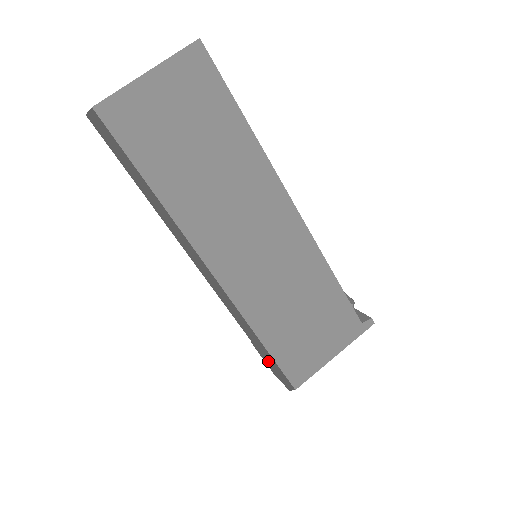
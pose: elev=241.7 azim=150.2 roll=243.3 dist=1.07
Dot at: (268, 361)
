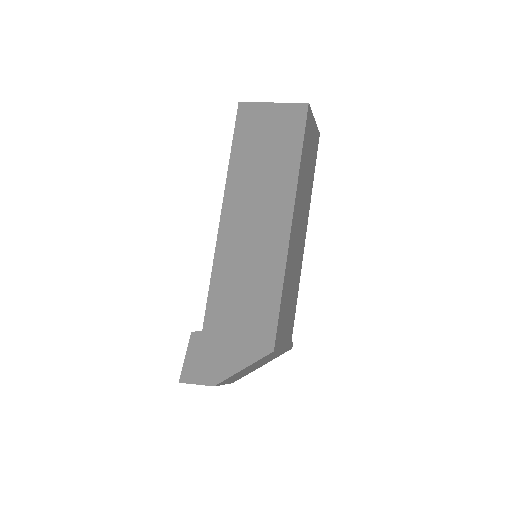
Dot at: (224, 341)
